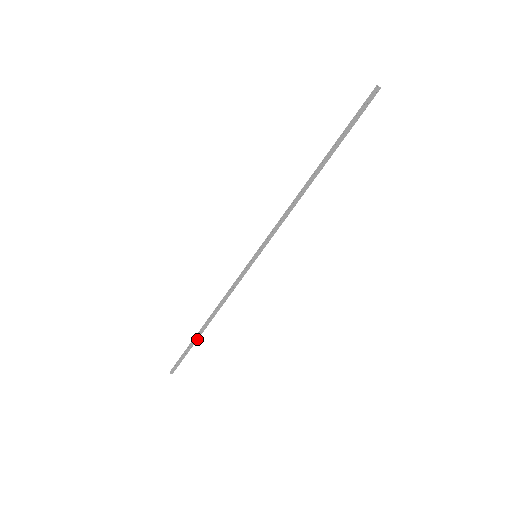
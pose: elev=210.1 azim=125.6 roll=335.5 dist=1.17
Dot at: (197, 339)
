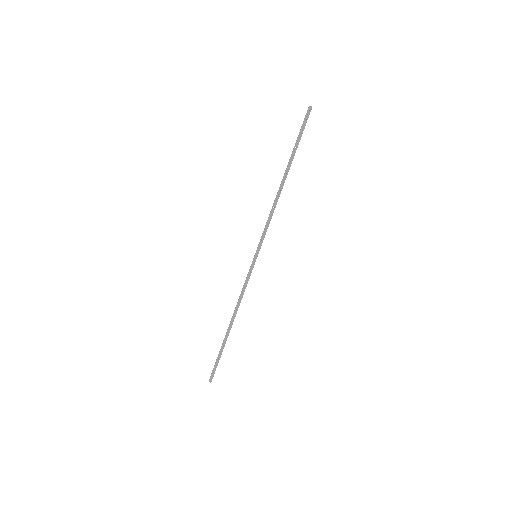
Dot at: (225, 343)
